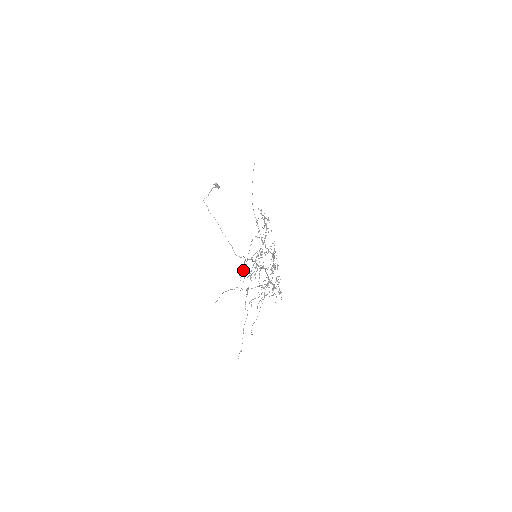
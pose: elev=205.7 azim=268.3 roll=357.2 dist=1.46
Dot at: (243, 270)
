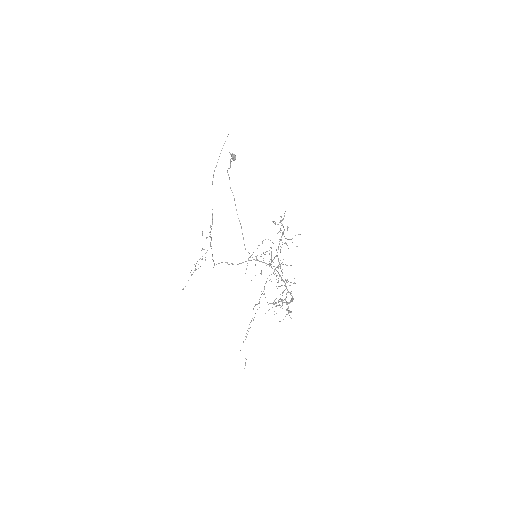
Dot at: occluded
